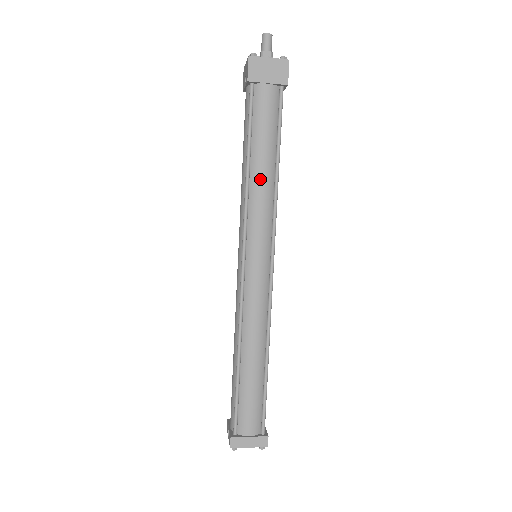
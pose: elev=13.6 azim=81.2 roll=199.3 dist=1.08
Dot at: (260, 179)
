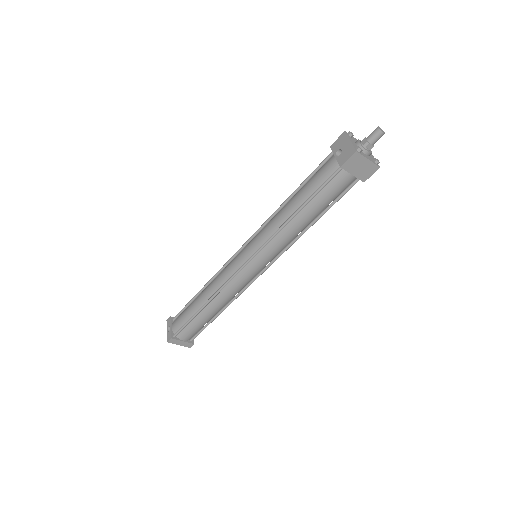
Dot at: (296, 227)
